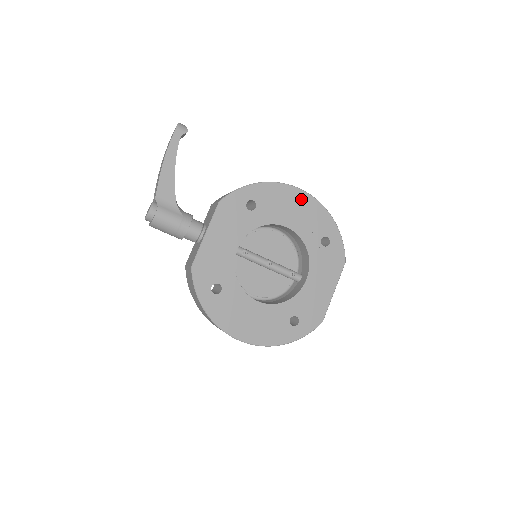
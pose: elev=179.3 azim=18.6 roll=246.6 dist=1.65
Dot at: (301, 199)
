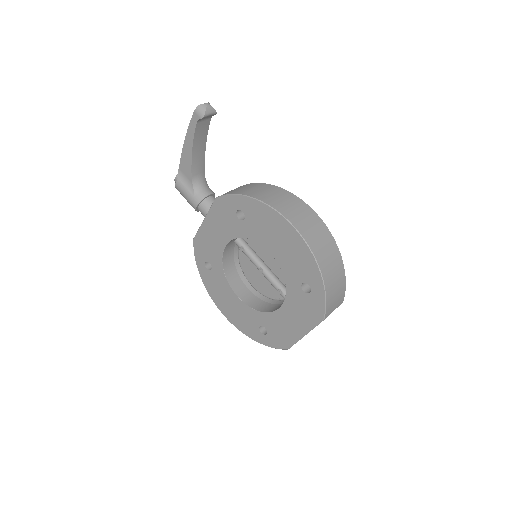
Dot at: (289, 234)
